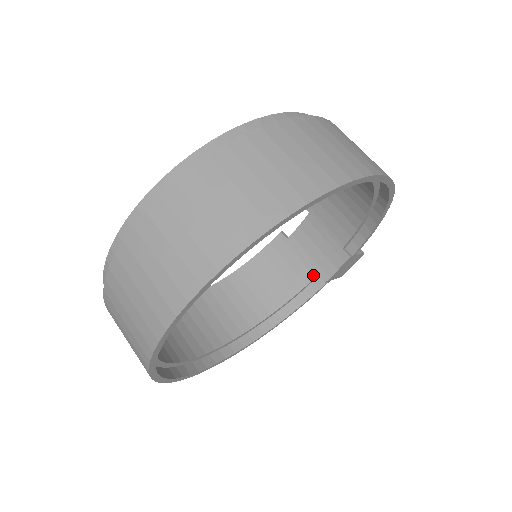
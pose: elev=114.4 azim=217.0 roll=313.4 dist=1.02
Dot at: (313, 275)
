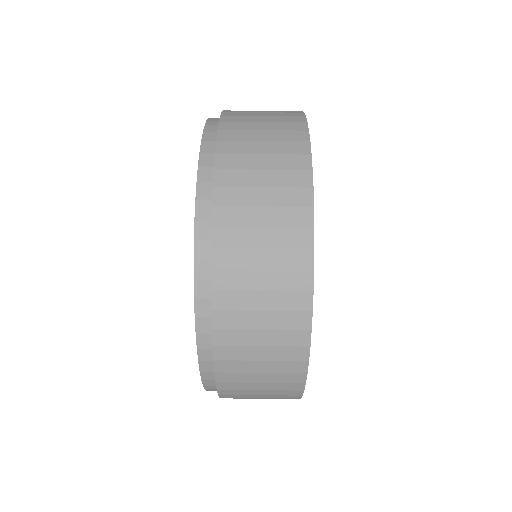
Dot at: occluded
